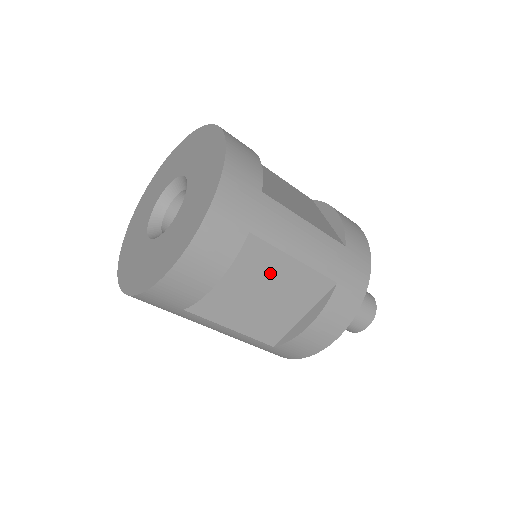
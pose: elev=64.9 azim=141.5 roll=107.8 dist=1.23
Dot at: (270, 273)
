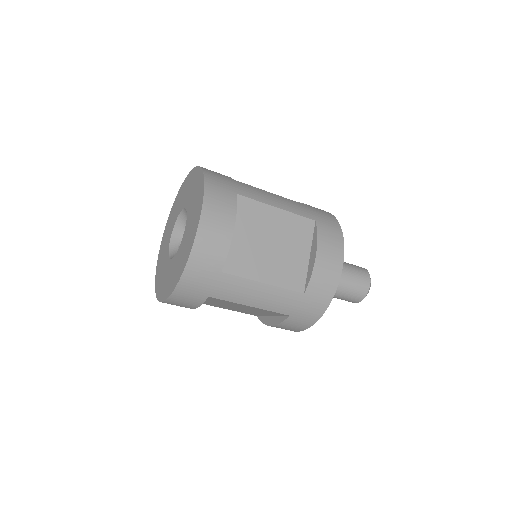
Dot at: (235, 305)
